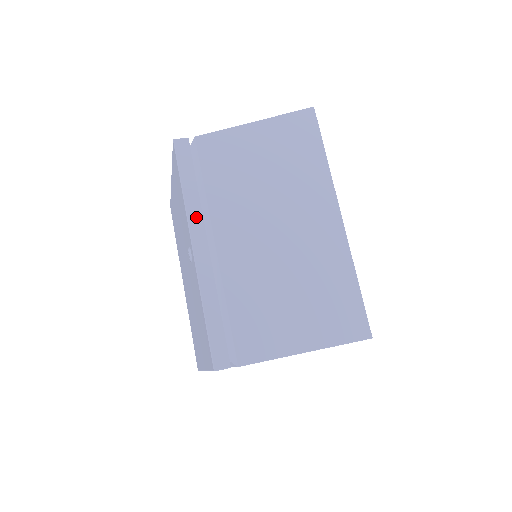
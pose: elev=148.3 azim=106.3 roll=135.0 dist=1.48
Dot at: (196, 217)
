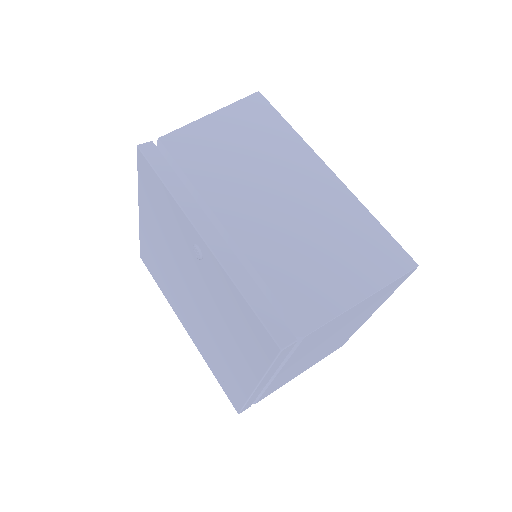
Dot at: (191, 207)
